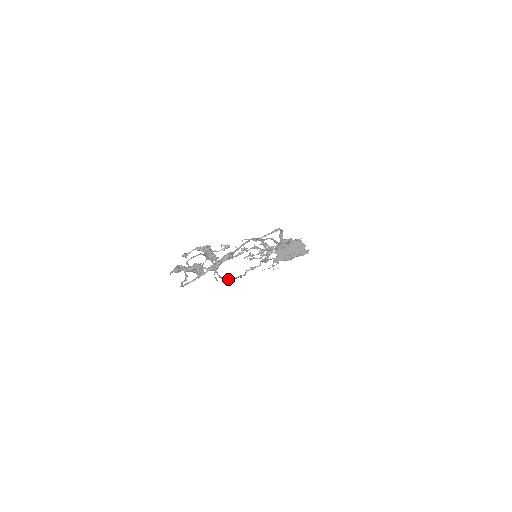
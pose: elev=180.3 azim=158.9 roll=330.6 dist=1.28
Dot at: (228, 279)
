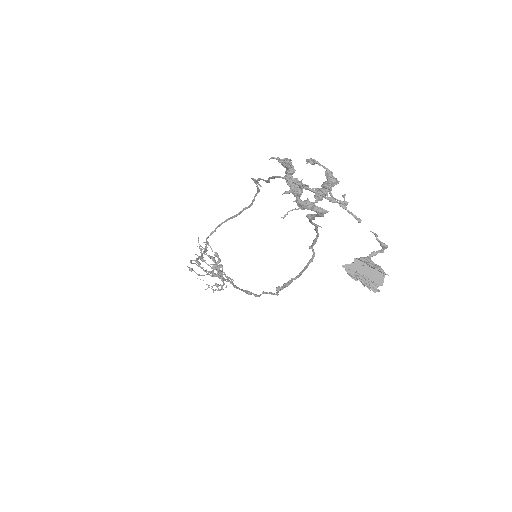
Dot at: occluded
